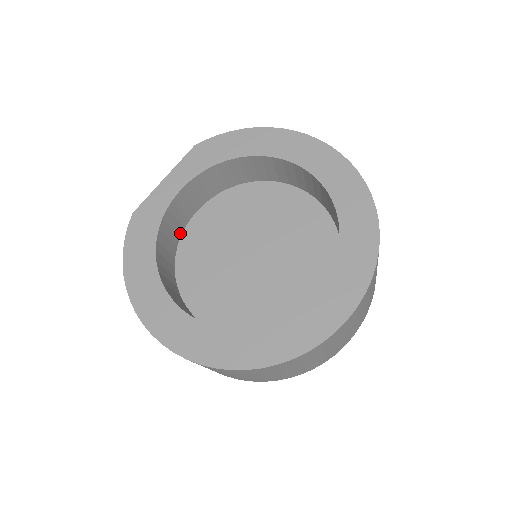
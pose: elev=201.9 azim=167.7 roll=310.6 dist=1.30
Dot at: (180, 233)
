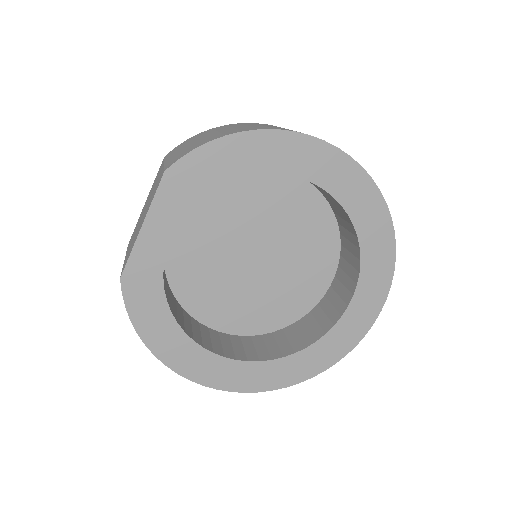
Dot at: occluded
